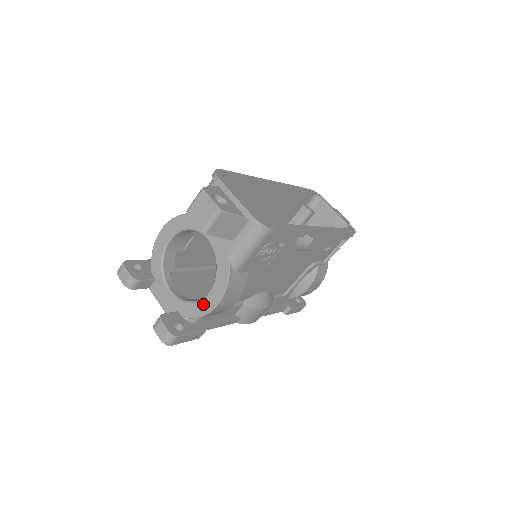
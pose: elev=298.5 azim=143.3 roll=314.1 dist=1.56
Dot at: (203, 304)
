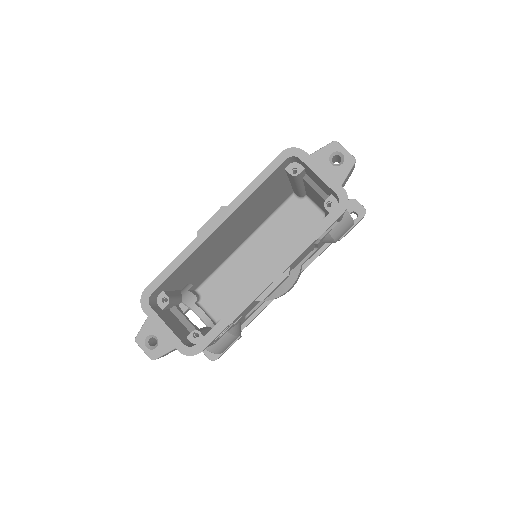
Dot at: occluded
